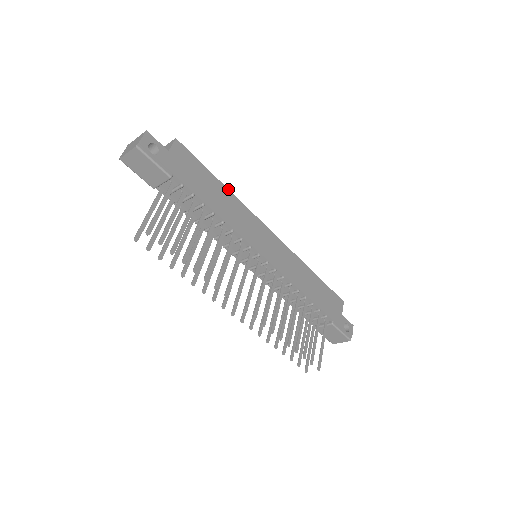
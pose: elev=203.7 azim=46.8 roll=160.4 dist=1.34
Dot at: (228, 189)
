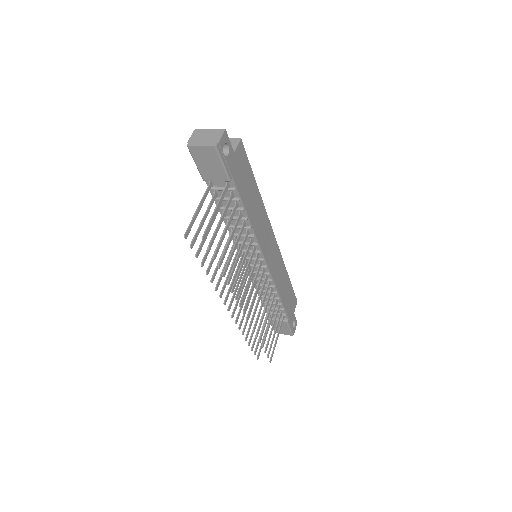
Dot at: (260, 194)
